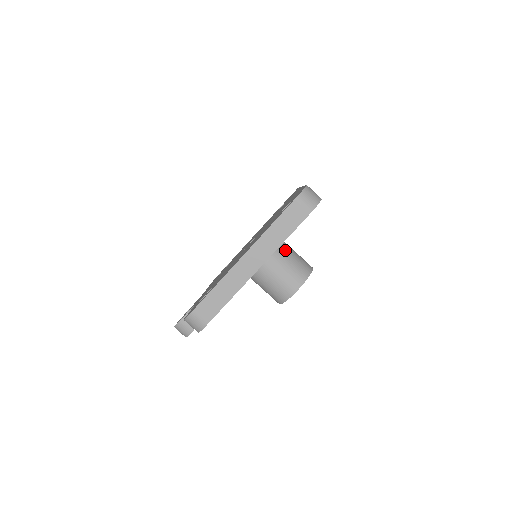
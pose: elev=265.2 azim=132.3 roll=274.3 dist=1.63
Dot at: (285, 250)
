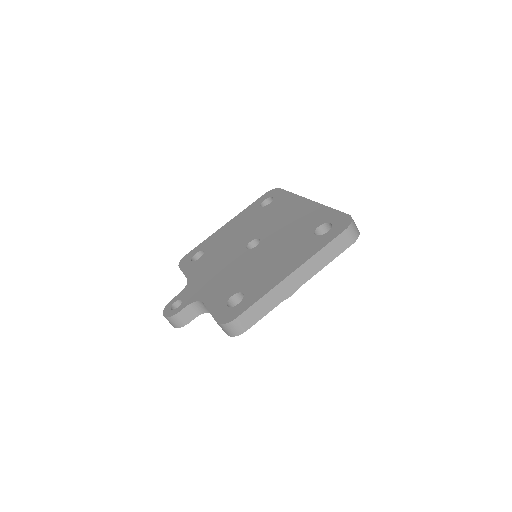
Dot at: occluded
